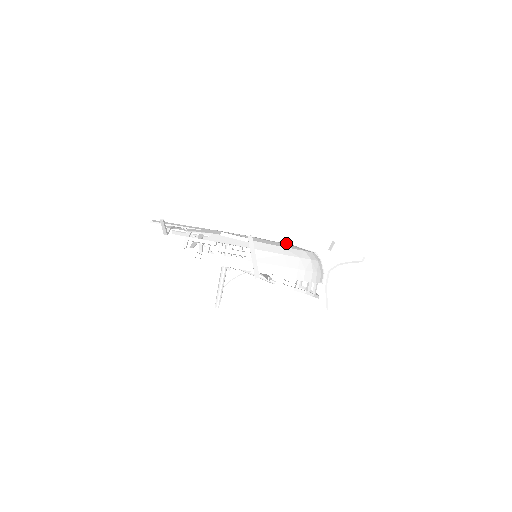
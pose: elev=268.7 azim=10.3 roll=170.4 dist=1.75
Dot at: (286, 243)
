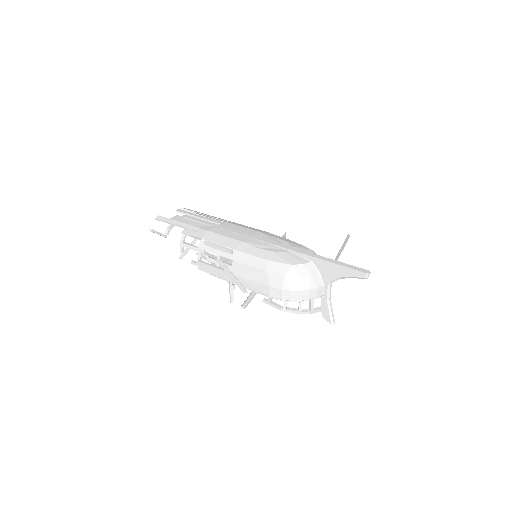
Dot at: (280, 247)
